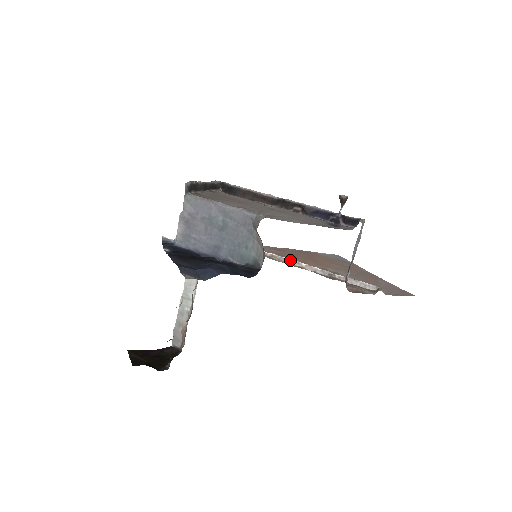
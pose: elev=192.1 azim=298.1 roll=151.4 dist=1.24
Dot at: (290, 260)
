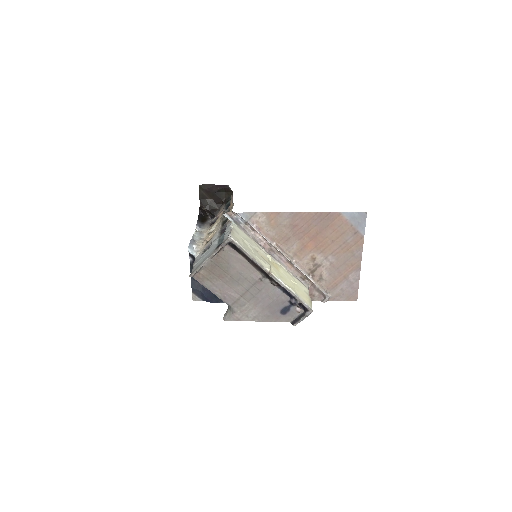
Dot at: (284, 256)
